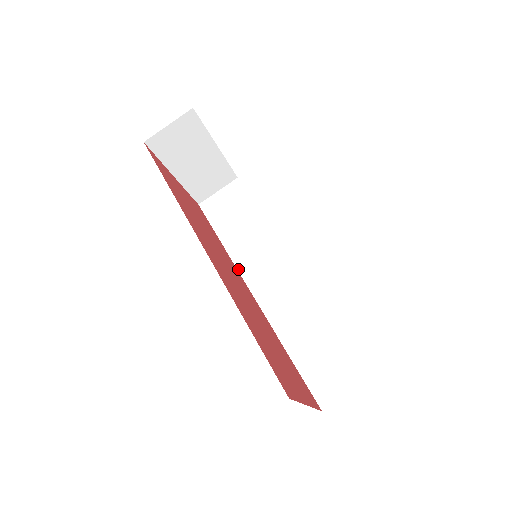
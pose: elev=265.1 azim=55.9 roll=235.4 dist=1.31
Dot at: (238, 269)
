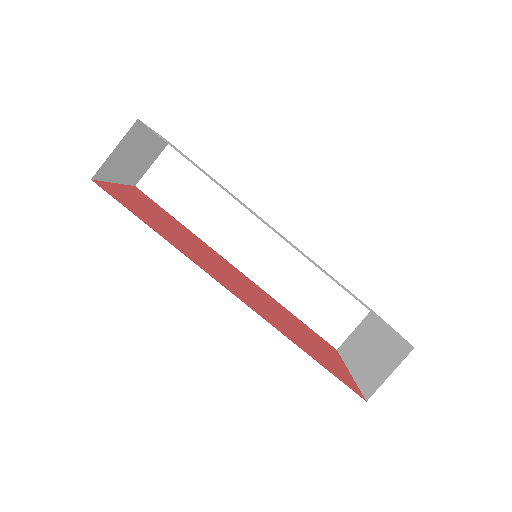
Dot at: (214, 249)
